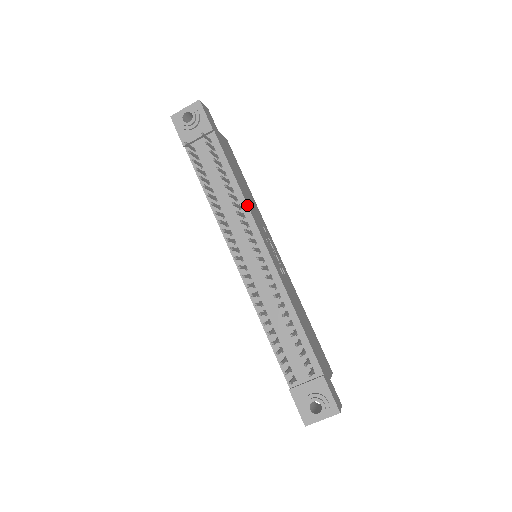
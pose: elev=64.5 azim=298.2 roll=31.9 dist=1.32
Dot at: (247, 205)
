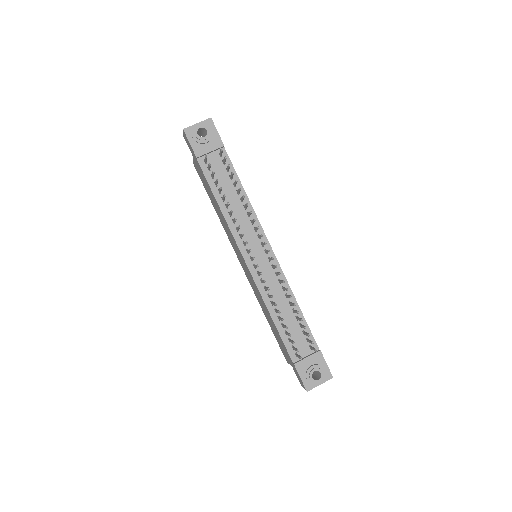
Dot at: (255, 213)
